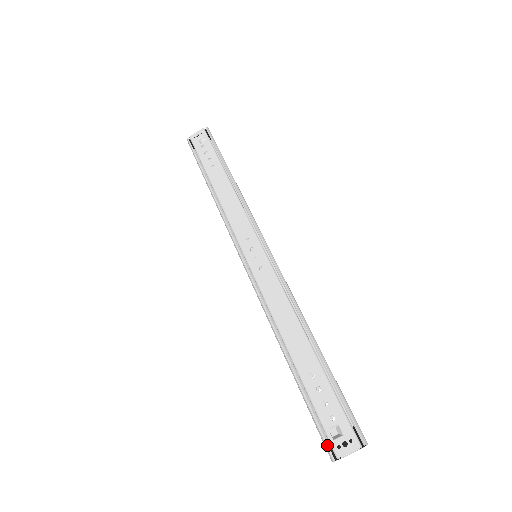
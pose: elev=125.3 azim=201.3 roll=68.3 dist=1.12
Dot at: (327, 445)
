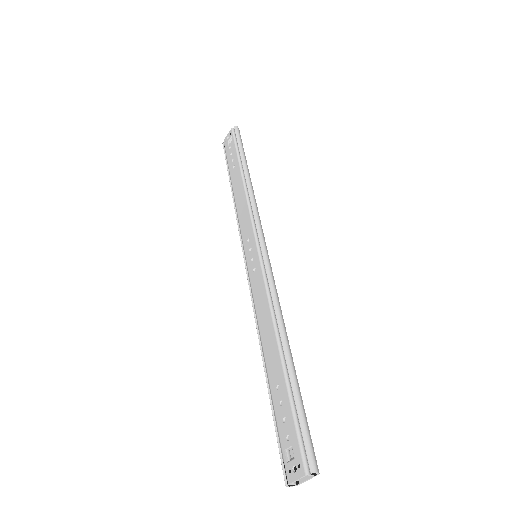
Dot at: (283, 467)
